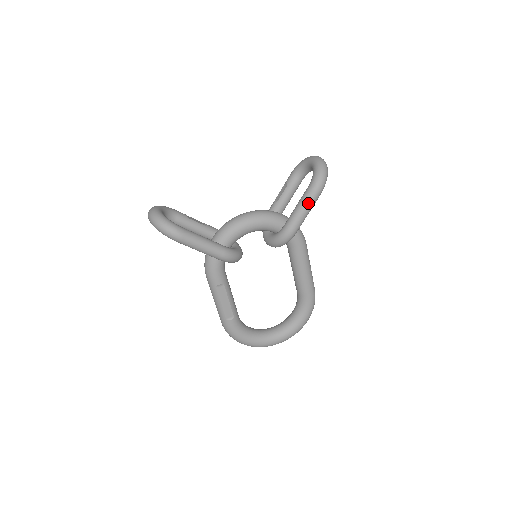
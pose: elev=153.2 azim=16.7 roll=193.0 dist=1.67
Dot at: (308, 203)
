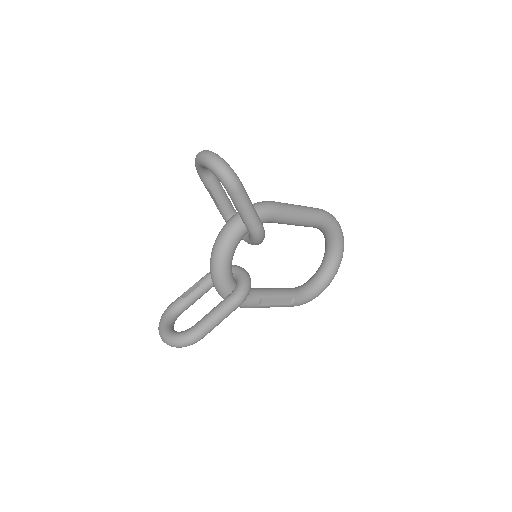
Dot at: (243, 203)
